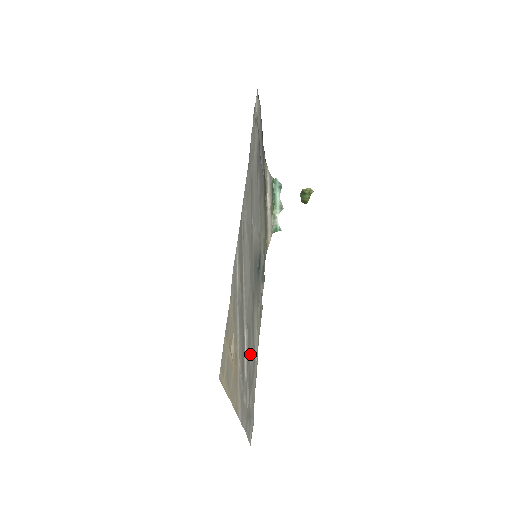
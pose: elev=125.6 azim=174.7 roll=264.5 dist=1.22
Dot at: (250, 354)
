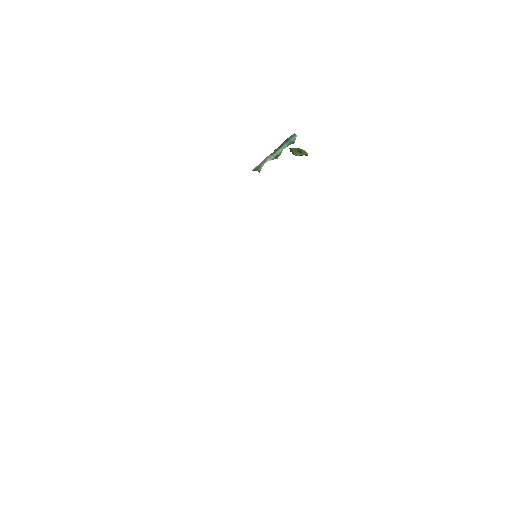
Dot at: occluded
